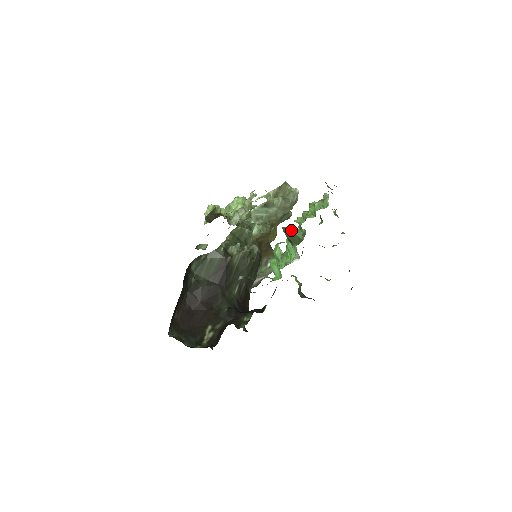
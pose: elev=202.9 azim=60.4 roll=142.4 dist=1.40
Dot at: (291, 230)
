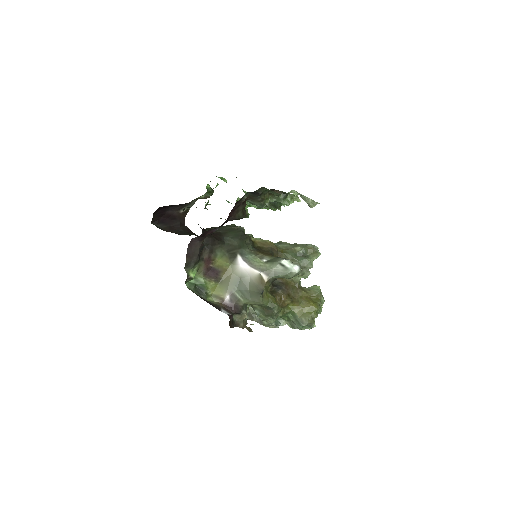
Dot at: occluded
